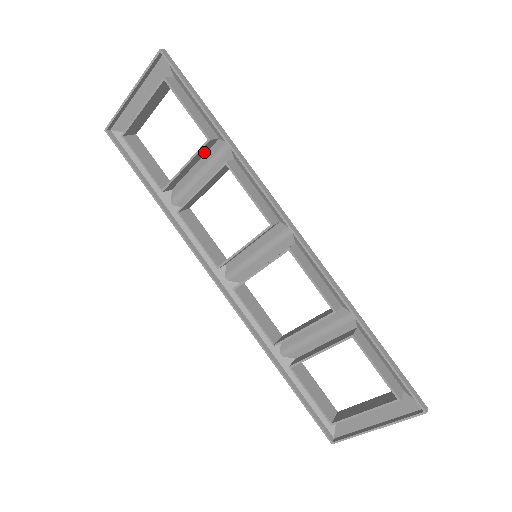
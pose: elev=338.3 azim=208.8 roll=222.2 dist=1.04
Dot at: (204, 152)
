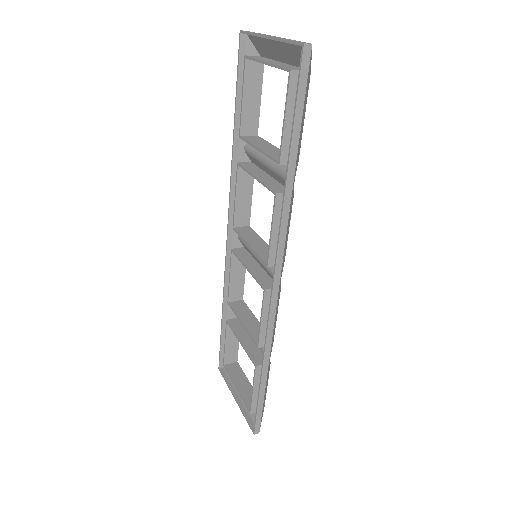
Dot at: occluded
